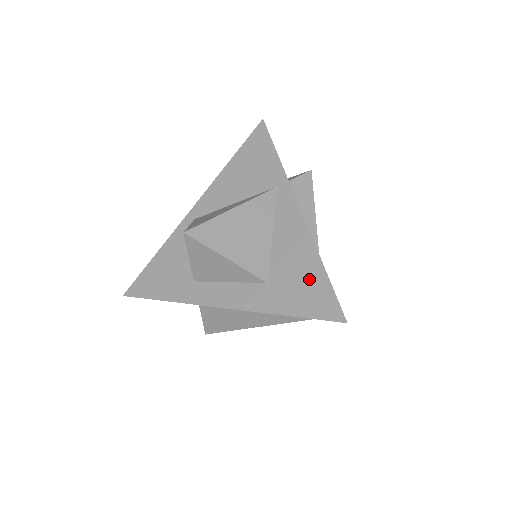
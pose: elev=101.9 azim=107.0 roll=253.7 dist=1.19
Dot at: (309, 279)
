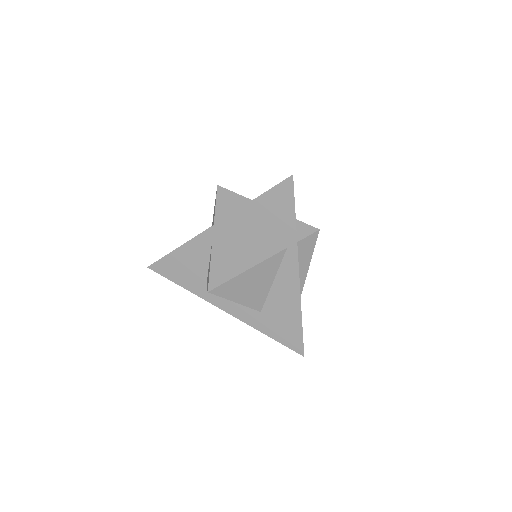
Dot at: (290, 323)
